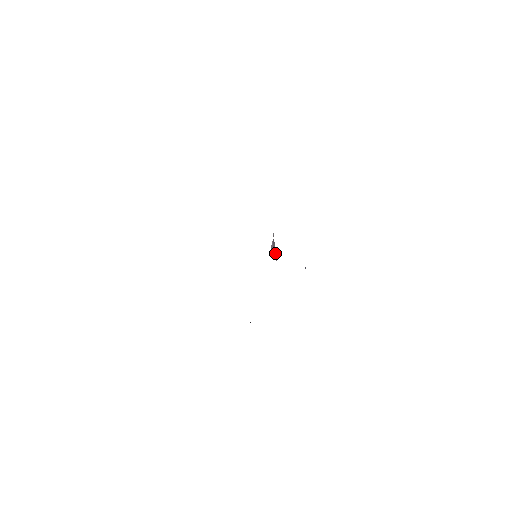
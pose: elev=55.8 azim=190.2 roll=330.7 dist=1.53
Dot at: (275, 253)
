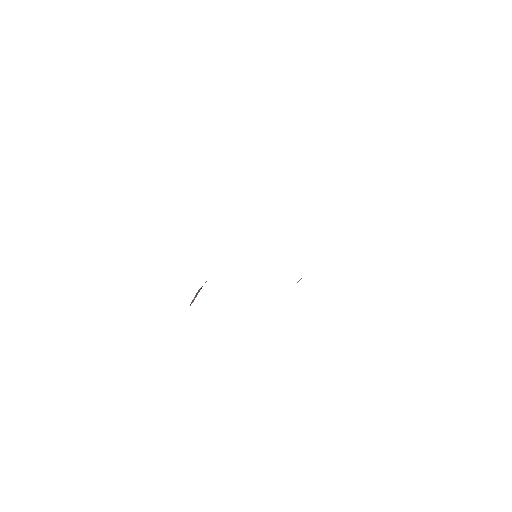
Dot at: occluded
